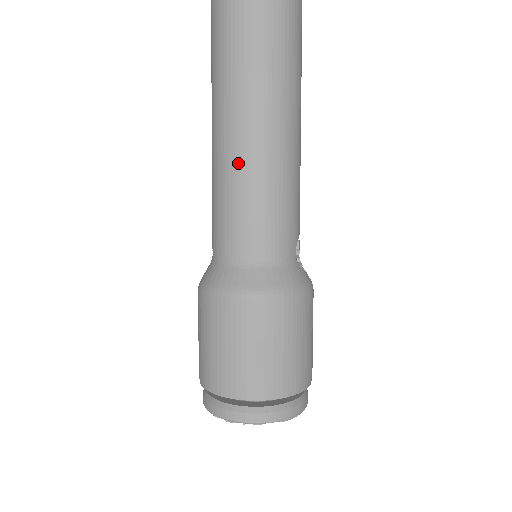
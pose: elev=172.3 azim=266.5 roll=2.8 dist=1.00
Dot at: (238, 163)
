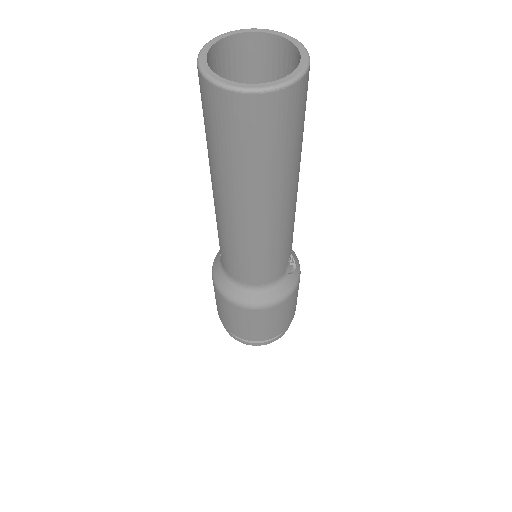
Dot at: (236, 238)
